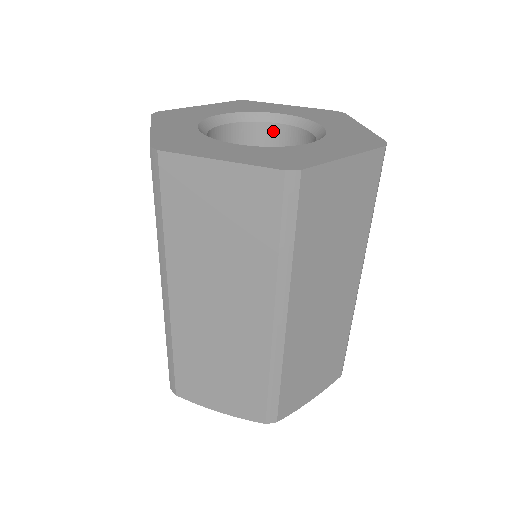
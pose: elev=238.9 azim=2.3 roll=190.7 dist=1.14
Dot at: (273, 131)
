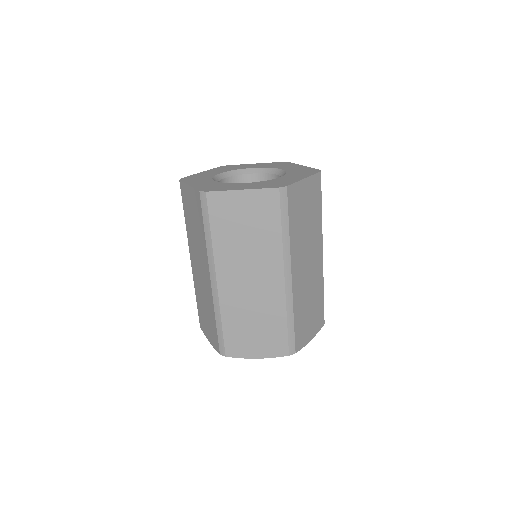
Dot at: (250, 179)
